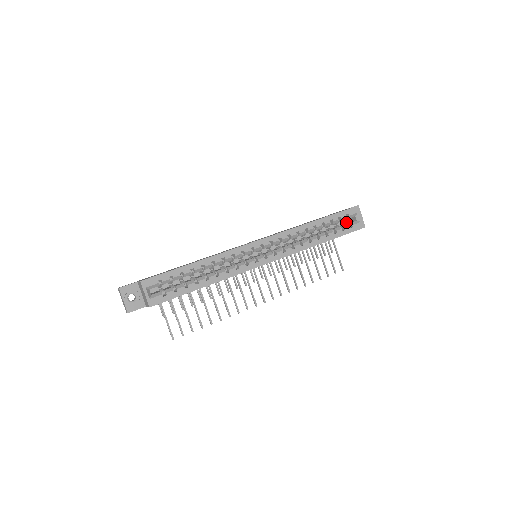
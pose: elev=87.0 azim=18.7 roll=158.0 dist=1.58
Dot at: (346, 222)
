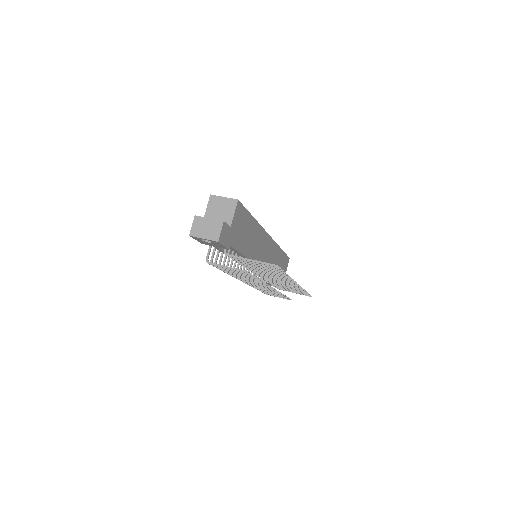
Dot at: occluded
